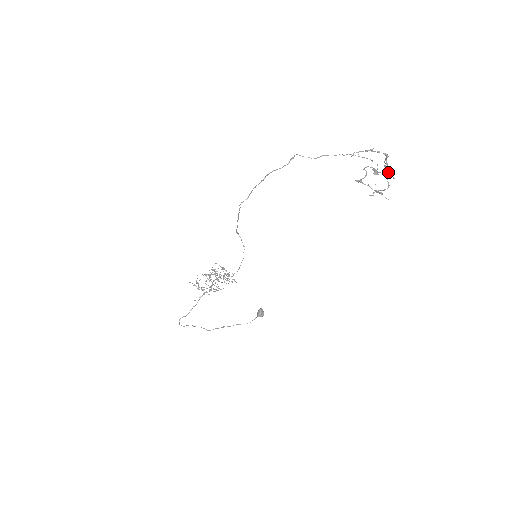
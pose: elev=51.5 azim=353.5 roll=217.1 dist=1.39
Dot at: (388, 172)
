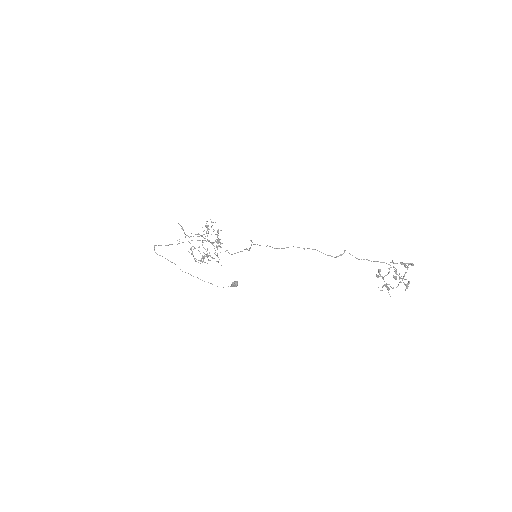
Dot at: occluded
